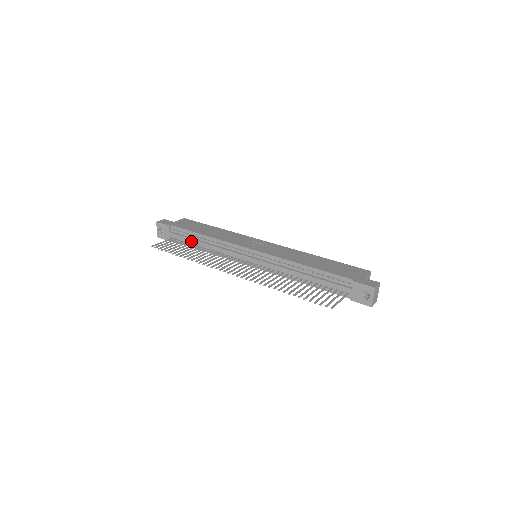
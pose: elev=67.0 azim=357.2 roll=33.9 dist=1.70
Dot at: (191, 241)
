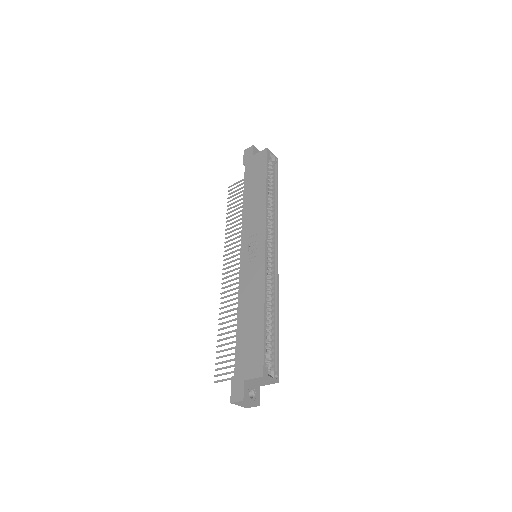
Dot at: occluded
